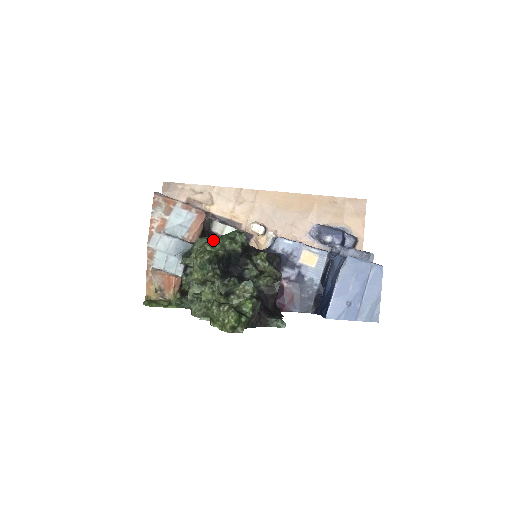
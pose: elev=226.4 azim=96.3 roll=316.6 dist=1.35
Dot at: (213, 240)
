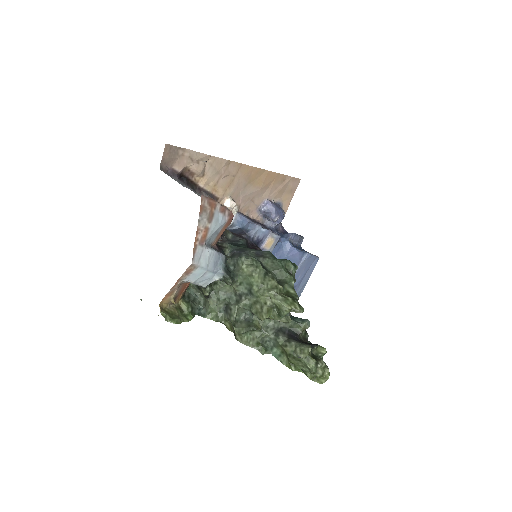
Dot at: (262, 264)
